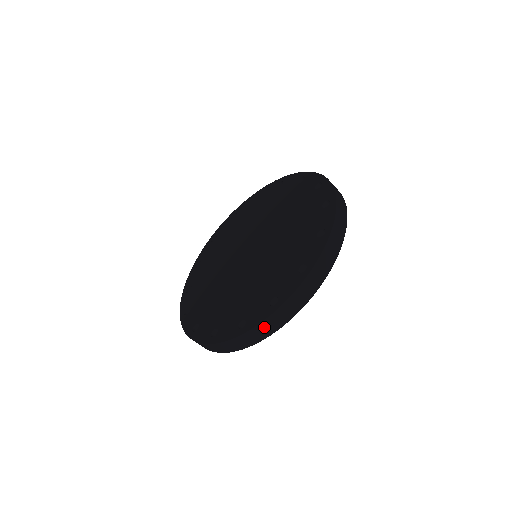
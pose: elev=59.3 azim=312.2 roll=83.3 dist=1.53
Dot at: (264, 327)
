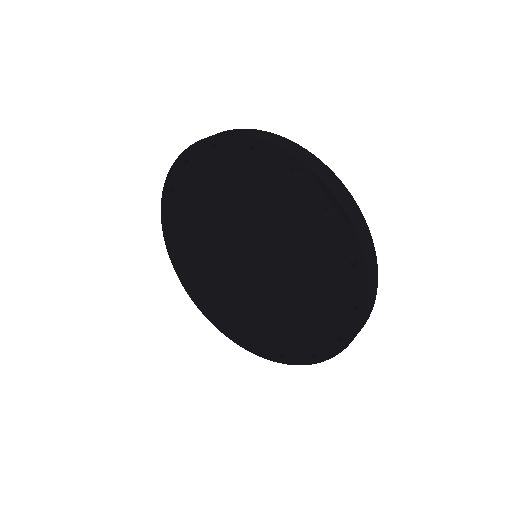
Dot at: (362, 326)
